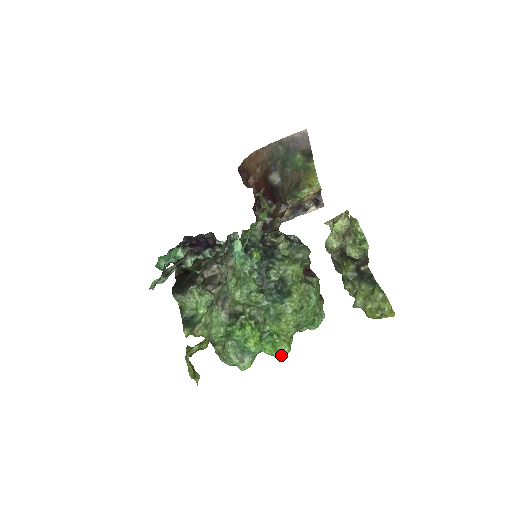
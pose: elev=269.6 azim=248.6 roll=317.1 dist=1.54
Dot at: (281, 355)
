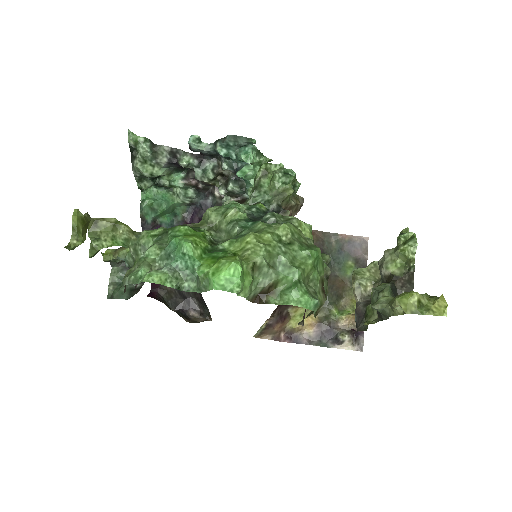
Dot at: (221, 276)
